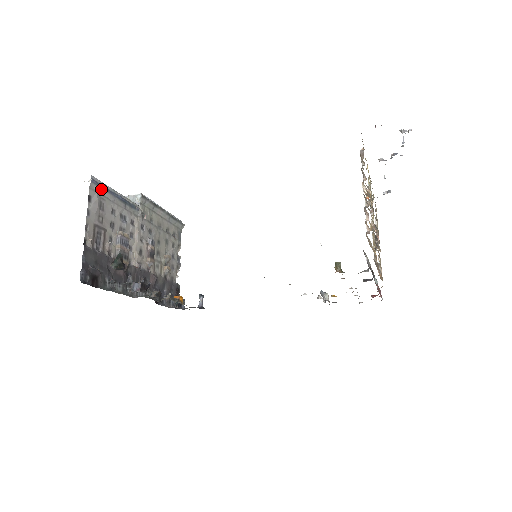
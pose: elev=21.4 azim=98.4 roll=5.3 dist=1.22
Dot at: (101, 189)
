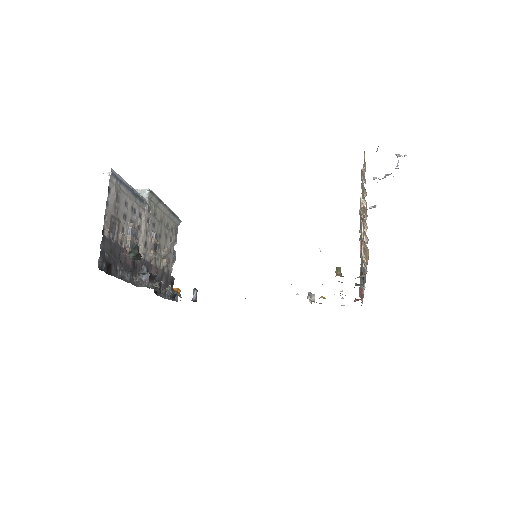
Dot at: (118, 182)
